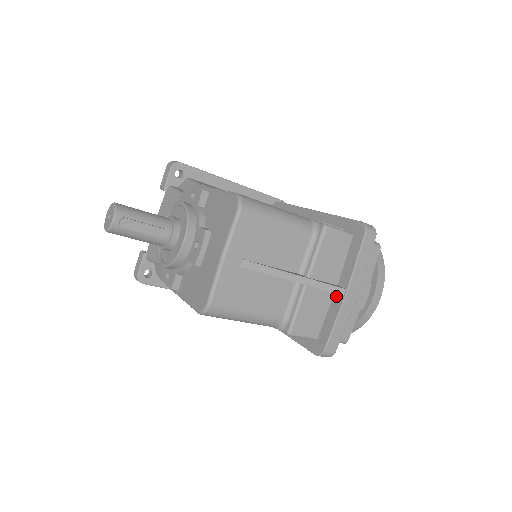
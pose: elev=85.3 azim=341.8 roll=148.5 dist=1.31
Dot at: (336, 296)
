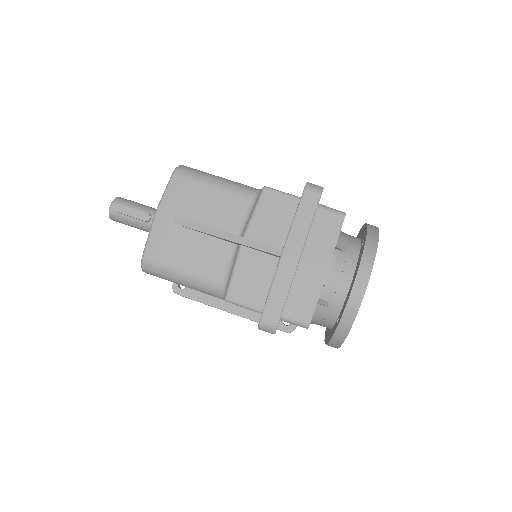
Dot at: occluded
